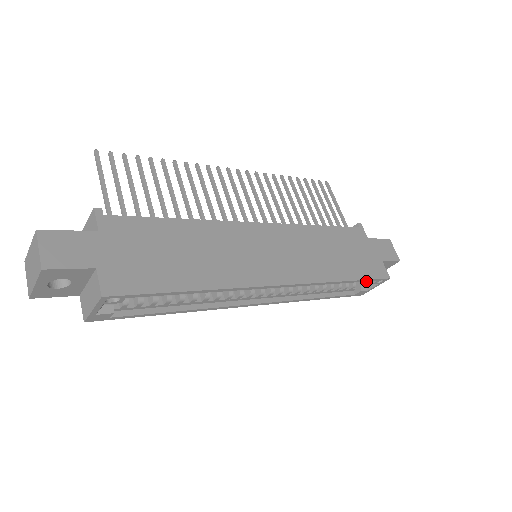
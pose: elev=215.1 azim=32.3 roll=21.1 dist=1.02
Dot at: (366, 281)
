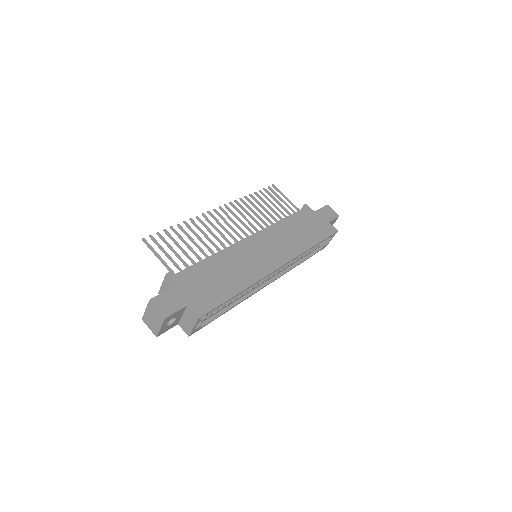
Dot at: occluded
